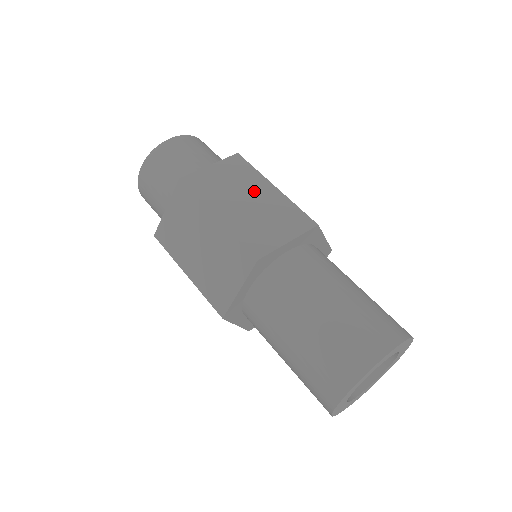
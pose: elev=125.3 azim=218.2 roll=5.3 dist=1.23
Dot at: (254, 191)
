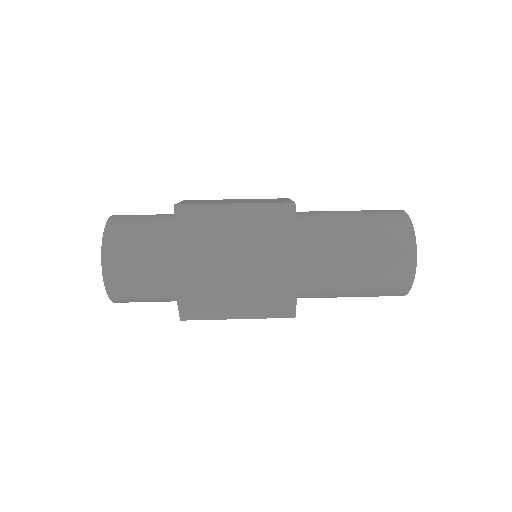
Dot at: (229, 223)
